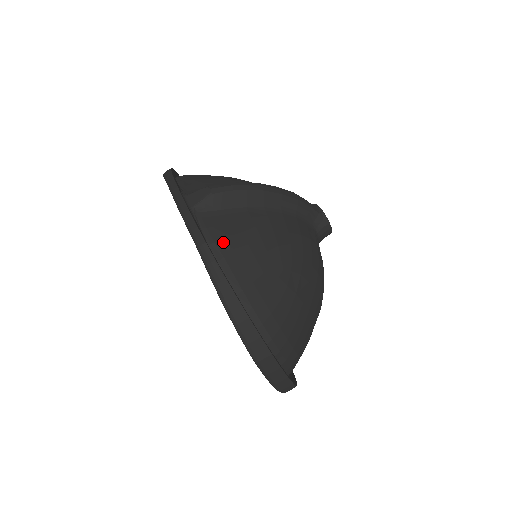
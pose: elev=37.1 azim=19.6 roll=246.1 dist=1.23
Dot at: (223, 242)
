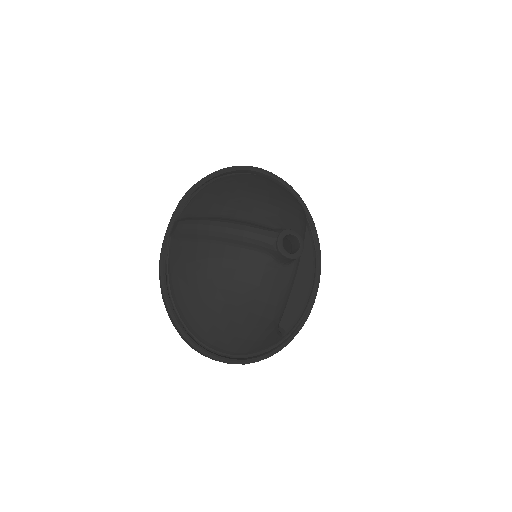
Dot at: (174, 269)
